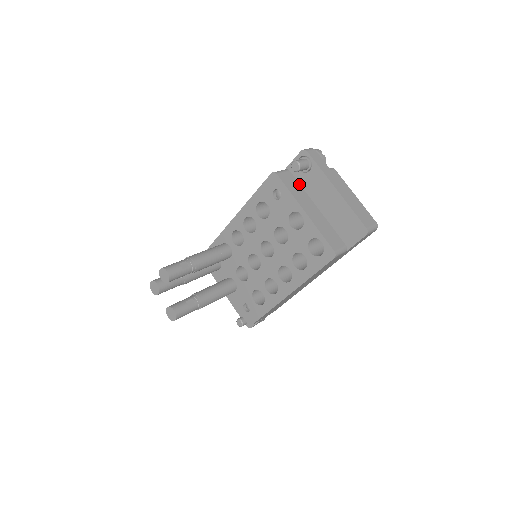
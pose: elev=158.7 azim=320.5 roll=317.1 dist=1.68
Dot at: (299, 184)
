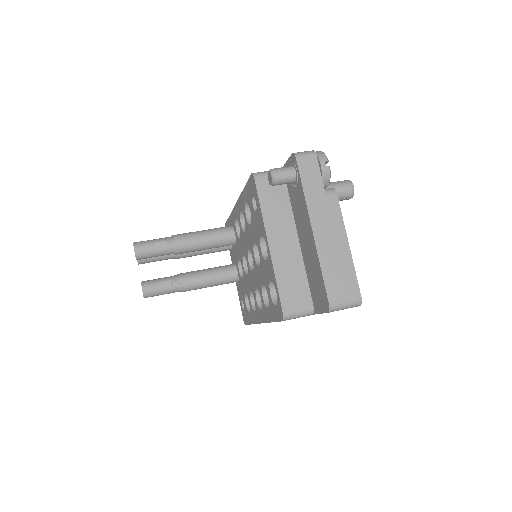
Dot at: (288, 197)
